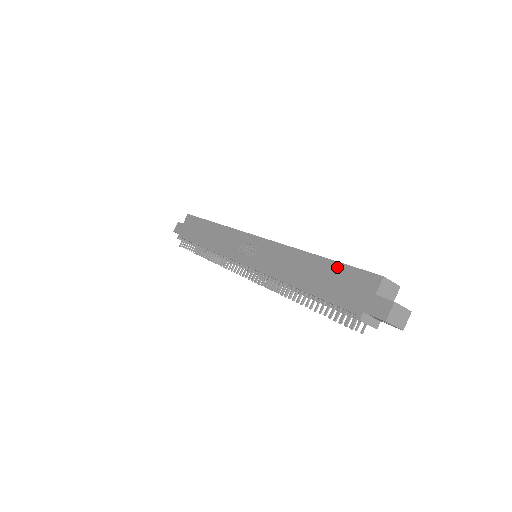
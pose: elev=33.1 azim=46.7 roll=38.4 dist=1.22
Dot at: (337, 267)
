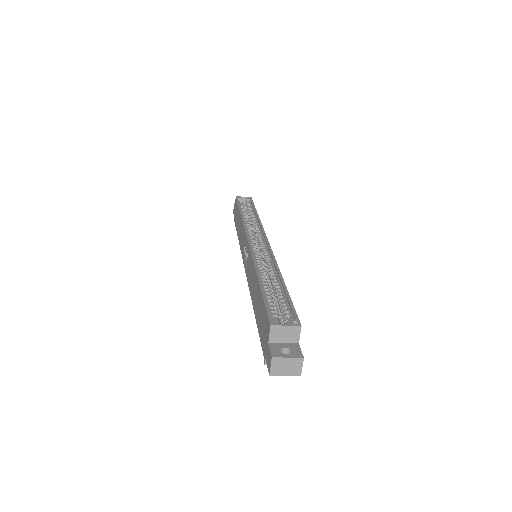
Dot at: (261, 299)
